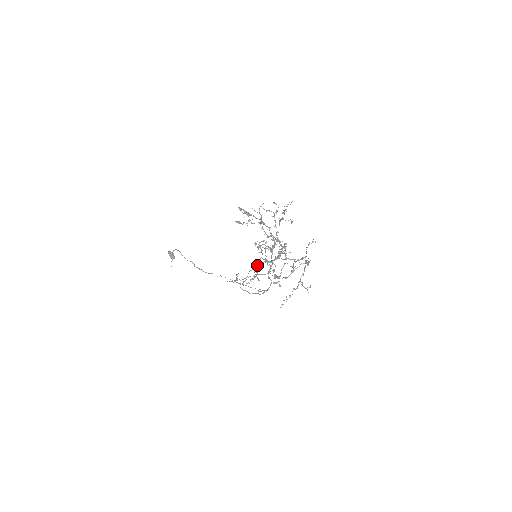
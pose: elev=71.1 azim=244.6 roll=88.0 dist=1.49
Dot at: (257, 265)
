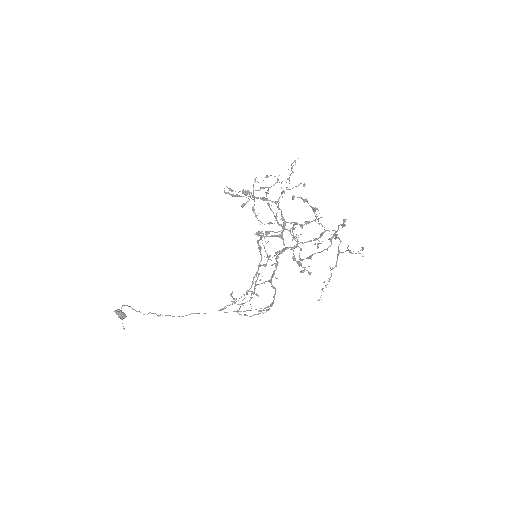
Dot at: (263, 265)
